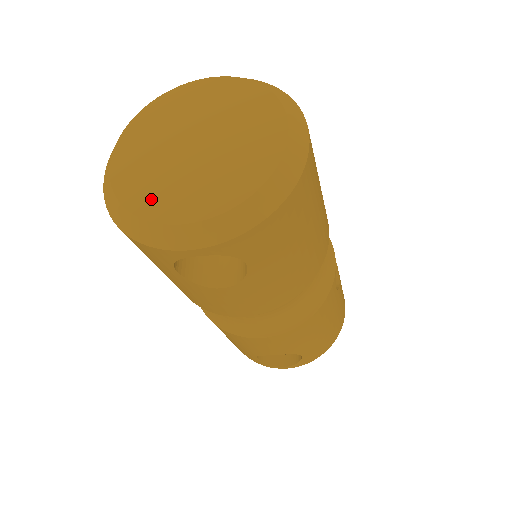
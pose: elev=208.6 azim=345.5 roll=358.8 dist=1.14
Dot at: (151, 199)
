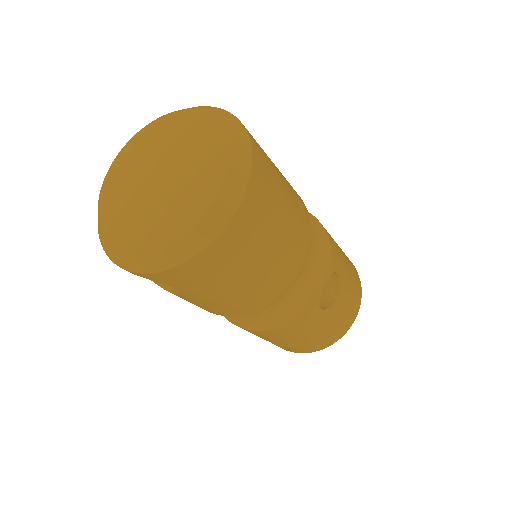
Dot at: (113, 216)
